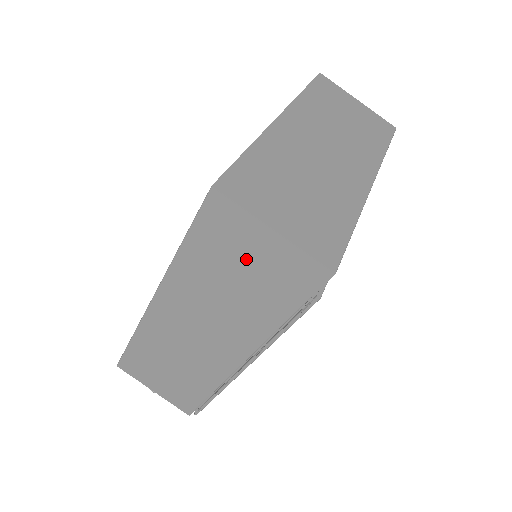
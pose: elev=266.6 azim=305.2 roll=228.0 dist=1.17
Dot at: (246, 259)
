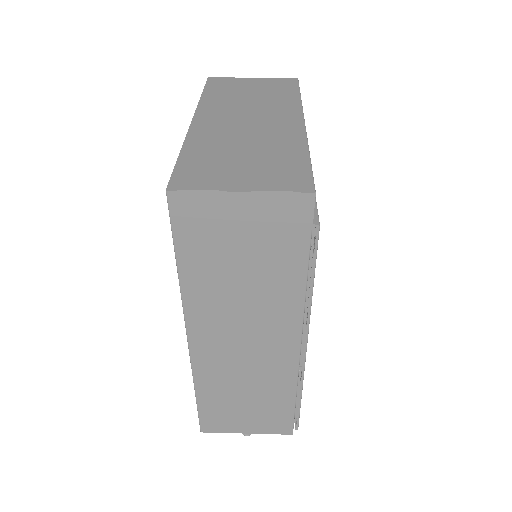
Dot at: (236, 237)
